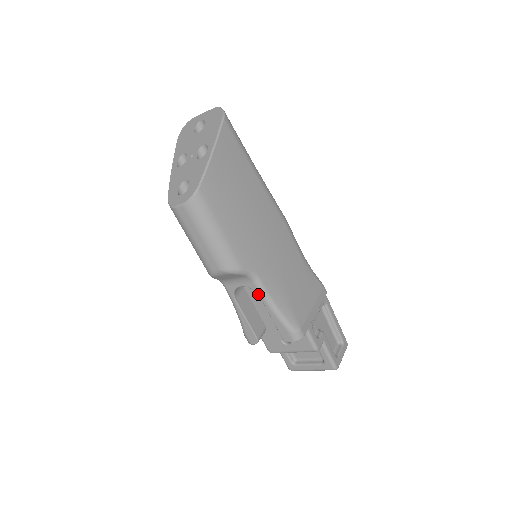
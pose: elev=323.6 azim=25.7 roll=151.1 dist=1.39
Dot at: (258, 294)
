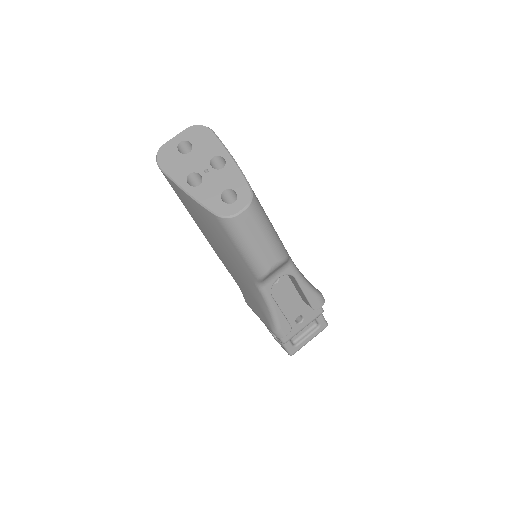
Dot at: (294, 276)
